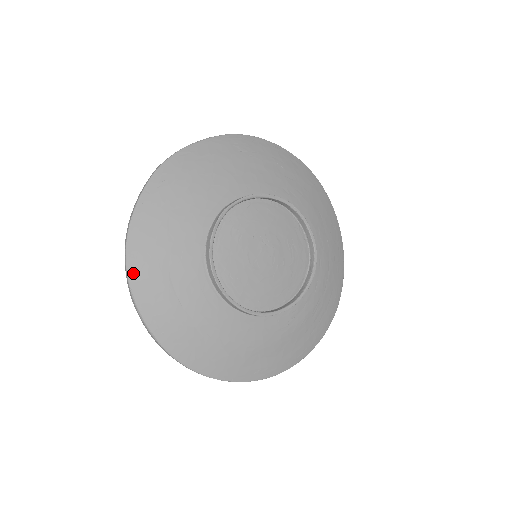
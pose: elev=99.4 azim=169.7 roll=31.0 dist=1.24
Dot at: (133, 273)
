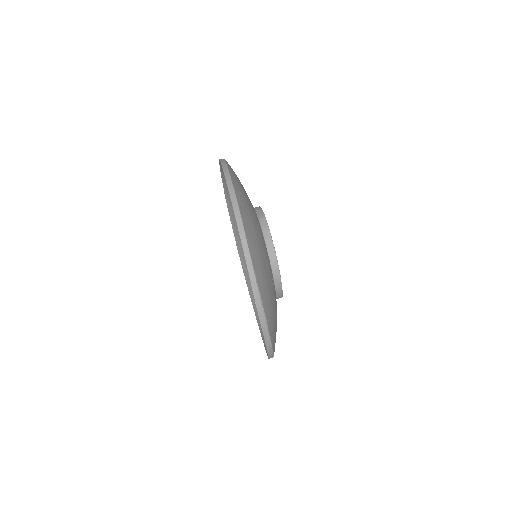
Dot at: (256, 268)
